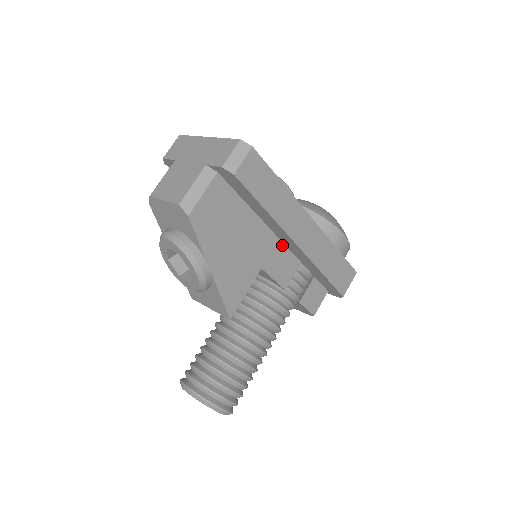
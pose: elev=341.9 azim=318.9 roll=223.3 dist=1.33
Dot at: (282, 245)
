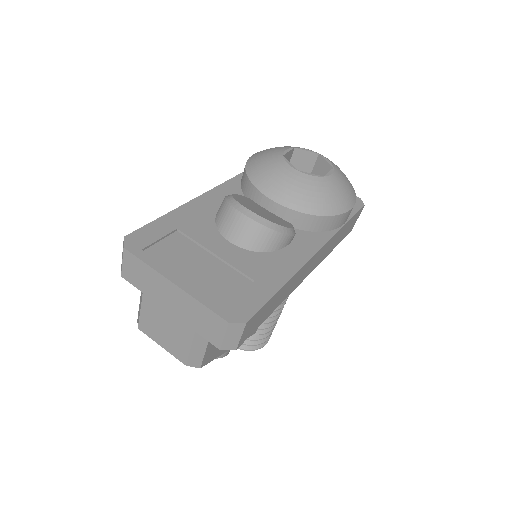
Dot at: occluded
